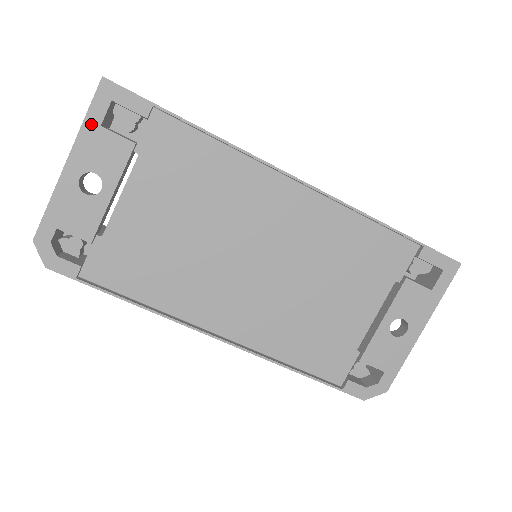
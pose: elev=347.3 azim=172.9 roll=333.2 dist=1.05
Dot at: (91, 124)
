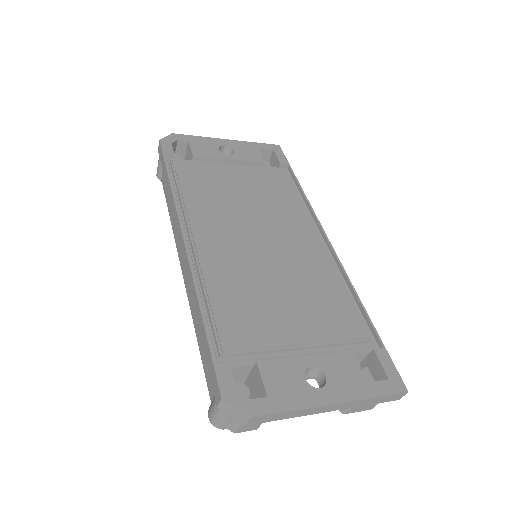
Dot at: (255, 145)
